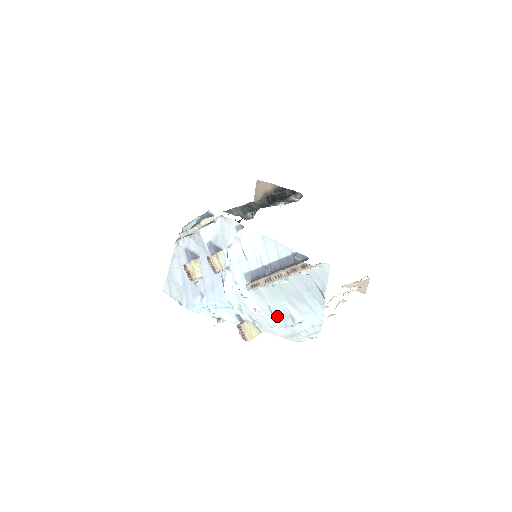
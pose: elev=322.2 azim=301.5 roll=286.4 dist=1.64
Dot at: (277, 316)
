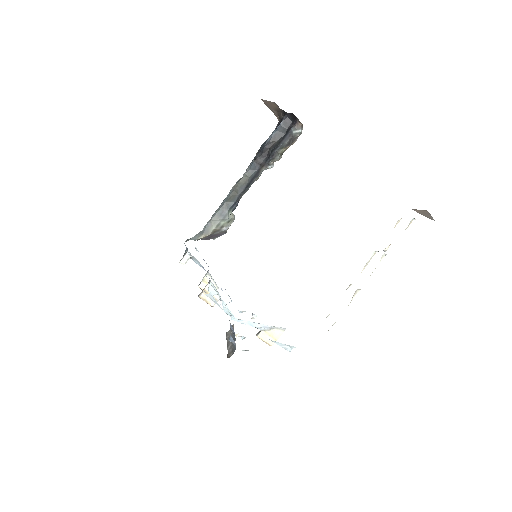
Dot at: occluded
